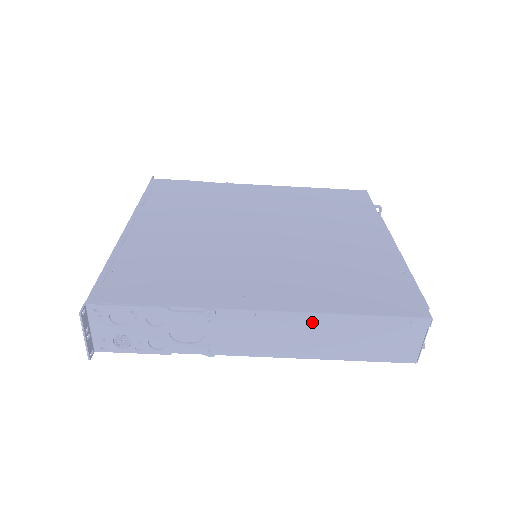
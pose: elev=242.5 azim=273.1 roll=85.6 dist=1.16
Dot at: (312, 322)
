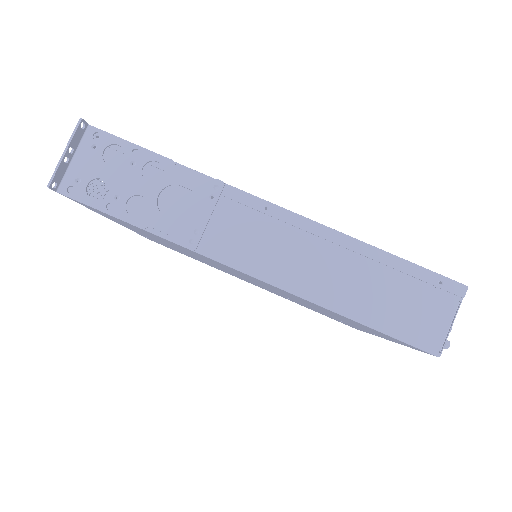
Dot at: (327, 241)
